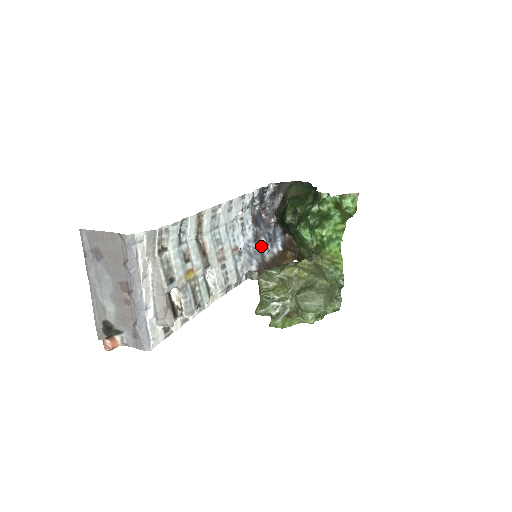
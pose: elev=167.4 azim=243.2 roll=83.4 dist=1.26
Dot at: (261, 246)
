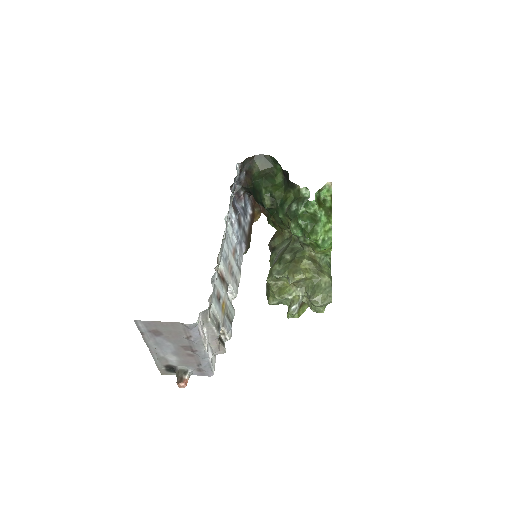
Dot at: (242, 226)
